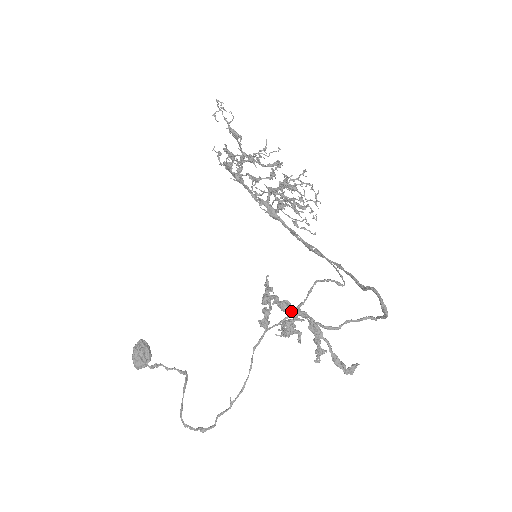
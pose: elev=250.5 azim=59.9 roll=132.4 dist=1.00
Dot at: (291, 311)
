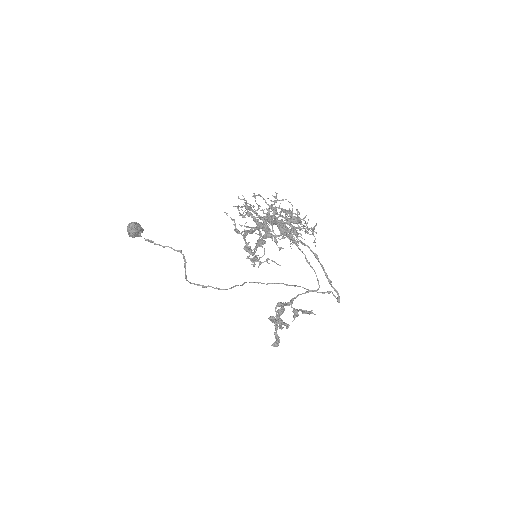
Dot at: (283, 305)
